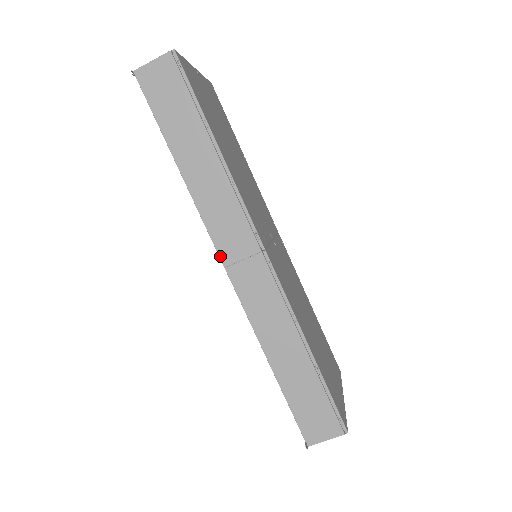
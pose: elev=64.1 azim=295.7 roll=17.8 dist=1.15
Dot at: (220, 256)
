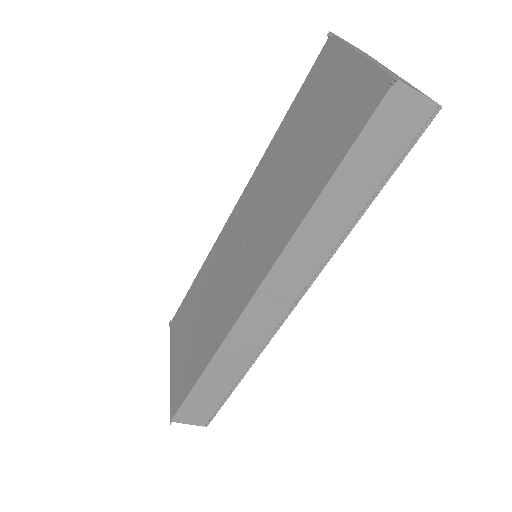
Dot at: (263, 283)
